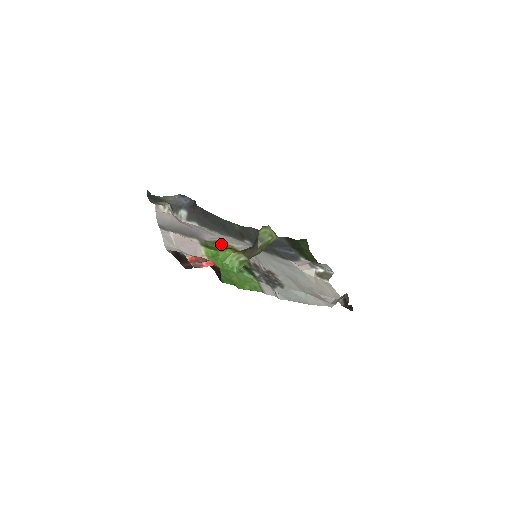
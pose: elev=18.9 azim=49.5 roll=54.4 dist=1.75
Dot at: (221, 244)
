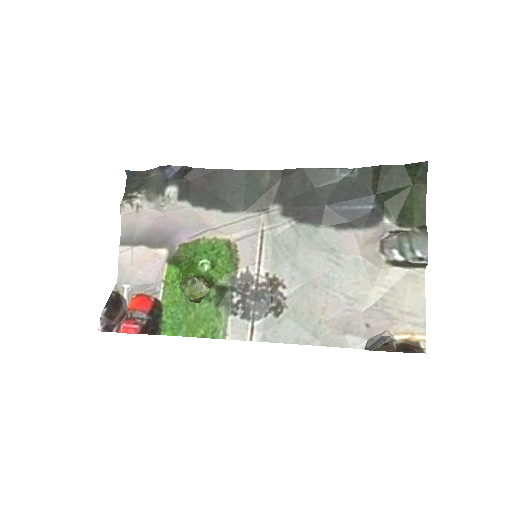
Dot at: (203, 245)
